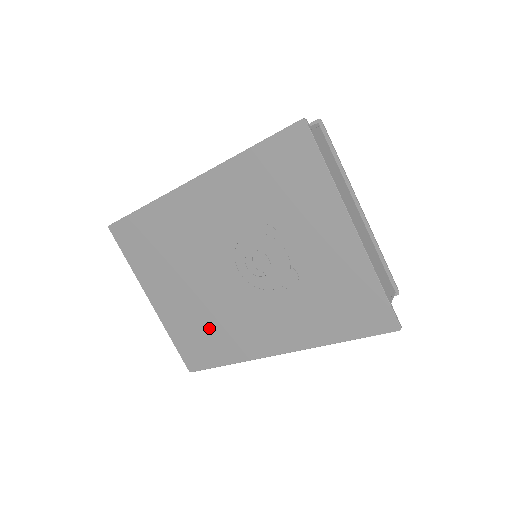
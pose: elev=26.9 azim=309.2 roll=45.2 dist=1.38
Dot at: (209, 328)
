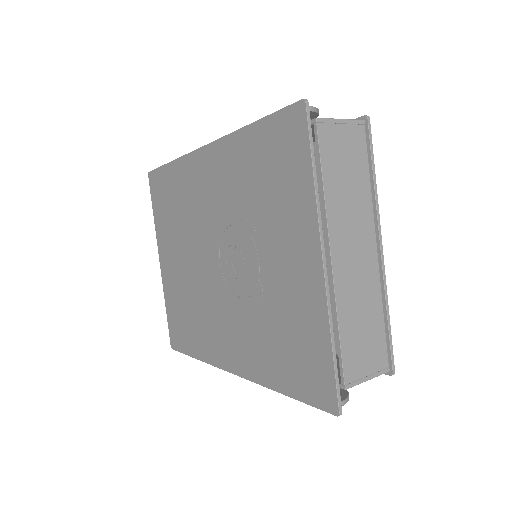
Dot at: (190, 312)
